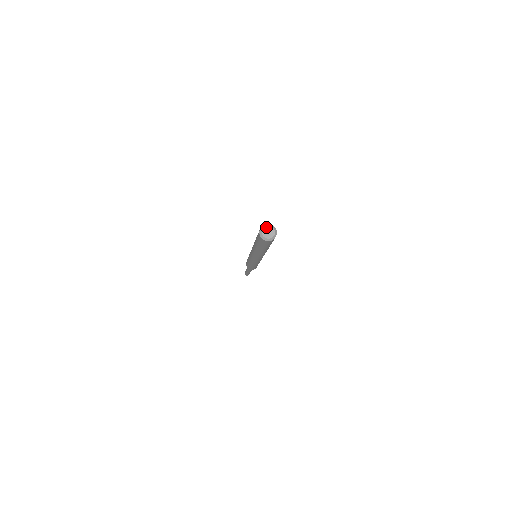
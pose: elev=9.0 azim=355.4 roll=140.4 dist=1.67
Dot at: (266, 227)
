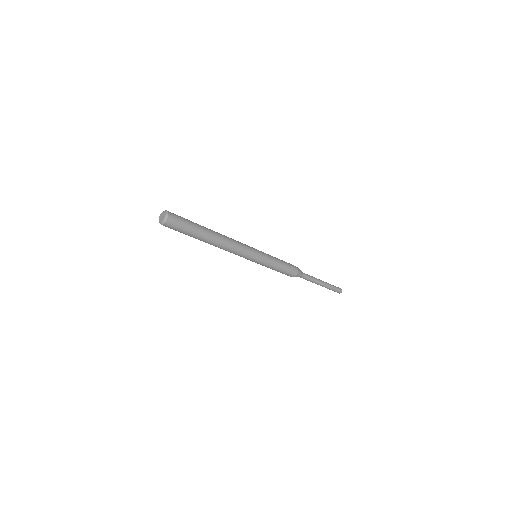
Dot at: (163, 213)
